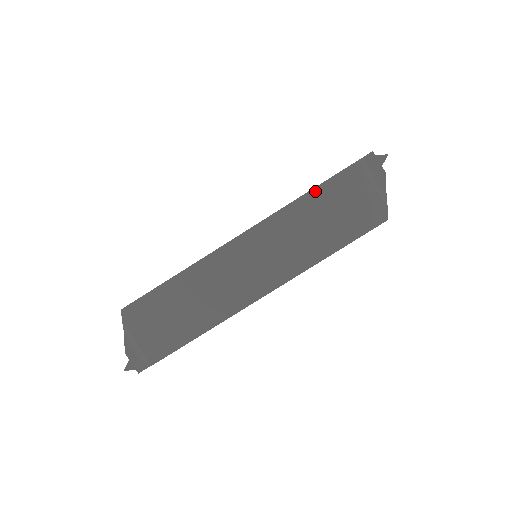
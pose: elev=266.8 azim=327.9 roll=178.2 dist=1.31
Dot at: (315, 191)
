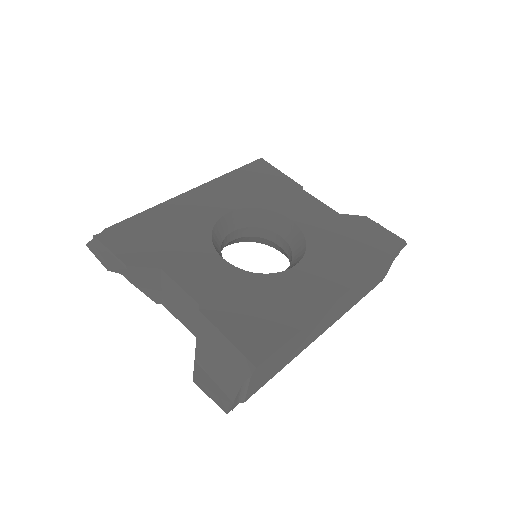
Dot at: (380, 266)
